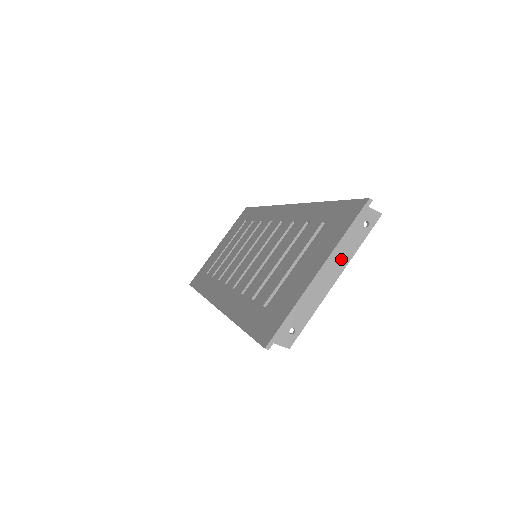
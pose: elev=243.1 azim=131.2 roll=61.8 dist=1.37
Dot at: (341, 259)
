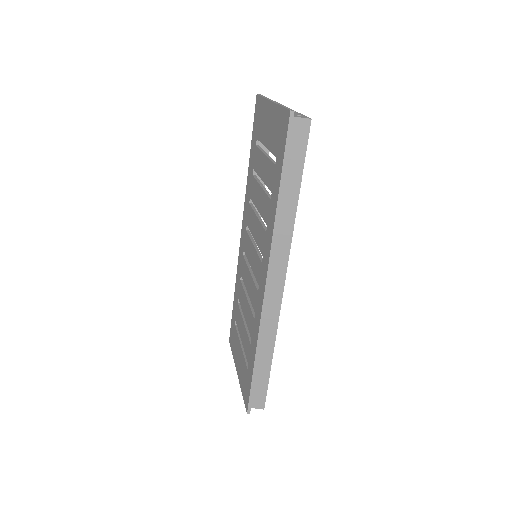
Dot at: occluded
